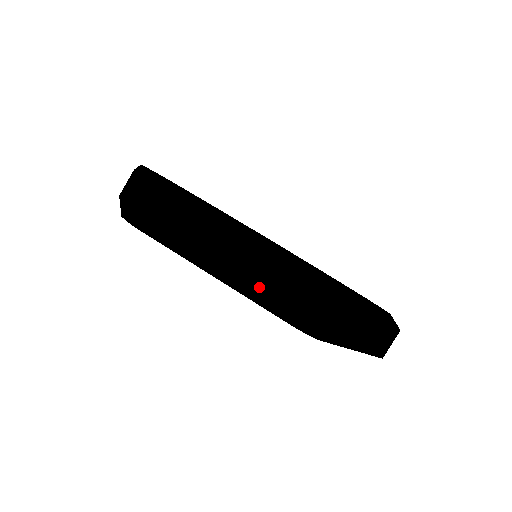
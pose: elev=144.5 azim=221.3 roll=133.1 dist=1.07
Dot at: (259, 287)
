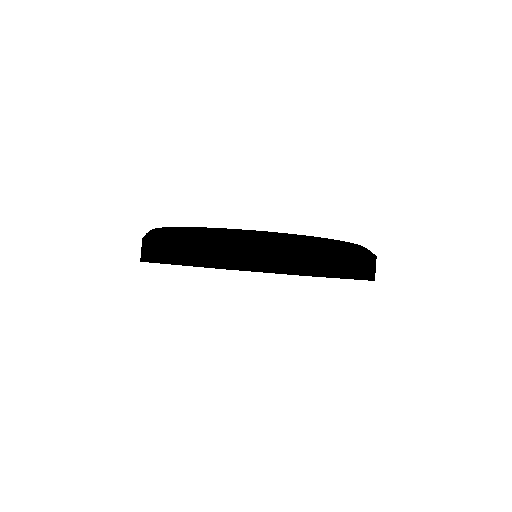
Dot at: (273, 261)
